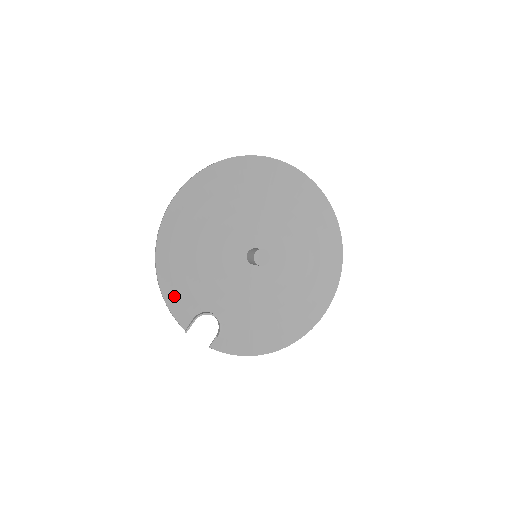
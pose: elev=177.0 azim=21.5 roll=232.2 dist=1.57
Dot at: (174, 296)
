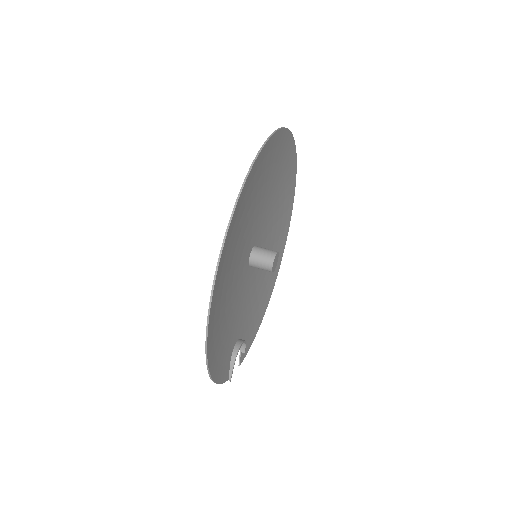
Dot at: (220, 369)
